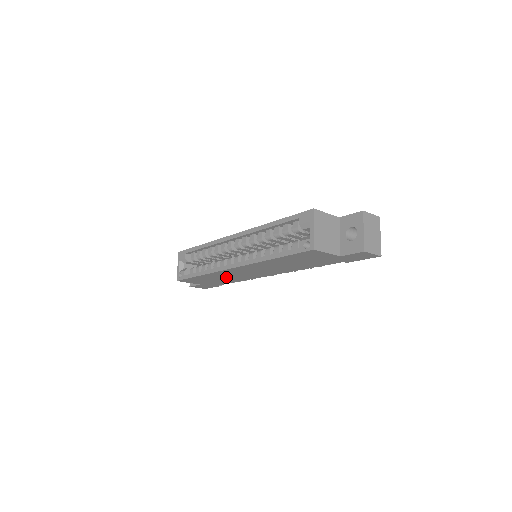
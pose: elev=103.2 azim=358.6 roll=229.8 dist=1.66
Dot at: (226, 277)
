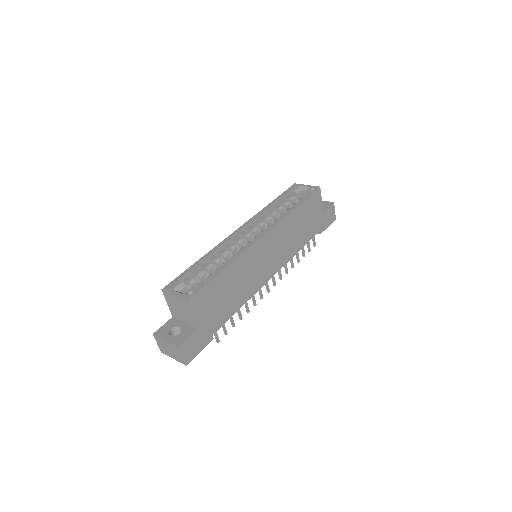
Dot at: (240, 282)
